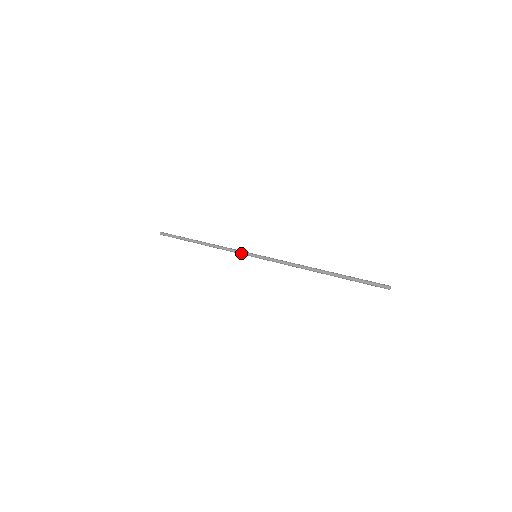
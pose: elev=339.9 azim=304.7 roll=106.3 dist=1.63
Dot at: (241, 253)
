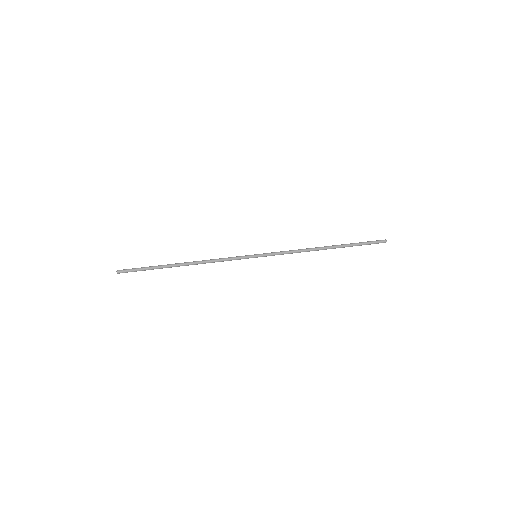
Dot at: (239, 259)
